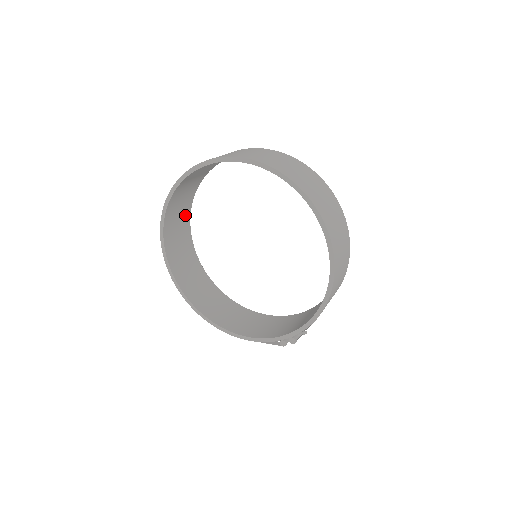
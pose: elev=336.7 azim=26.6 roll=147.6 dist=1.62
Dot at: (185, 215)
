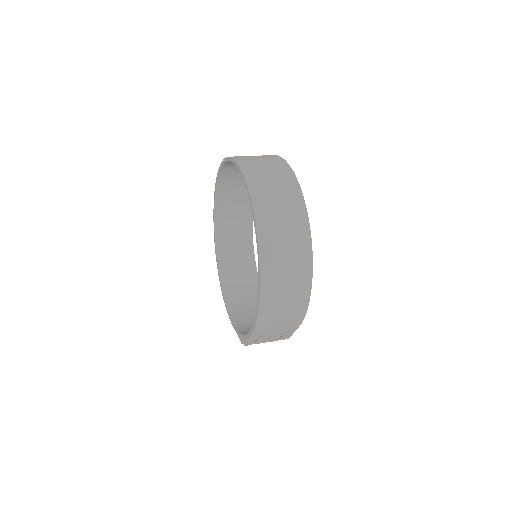
Dot at: (246, 200)
